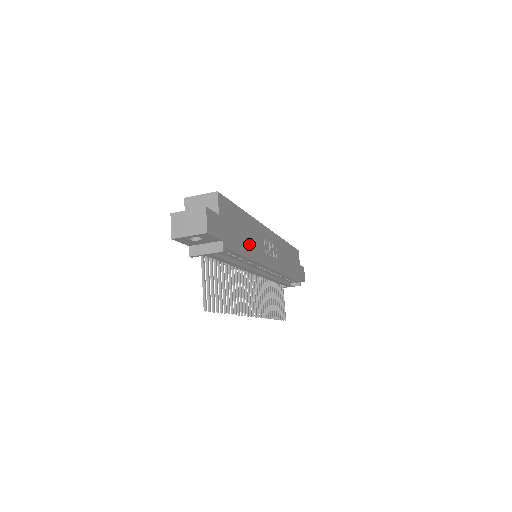
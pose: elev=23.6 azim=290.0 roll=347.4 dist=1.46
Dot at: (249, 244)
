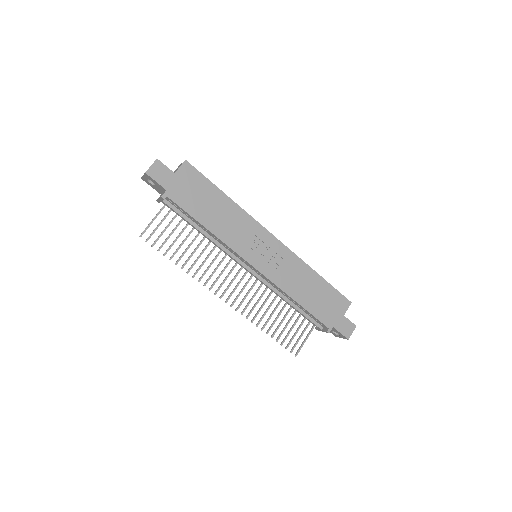
Dot at: (217, 221)
